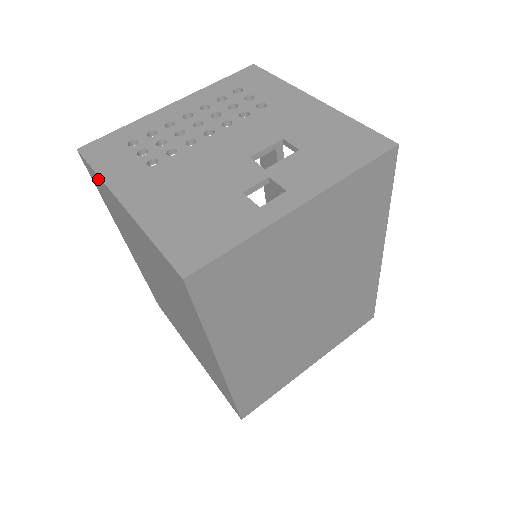
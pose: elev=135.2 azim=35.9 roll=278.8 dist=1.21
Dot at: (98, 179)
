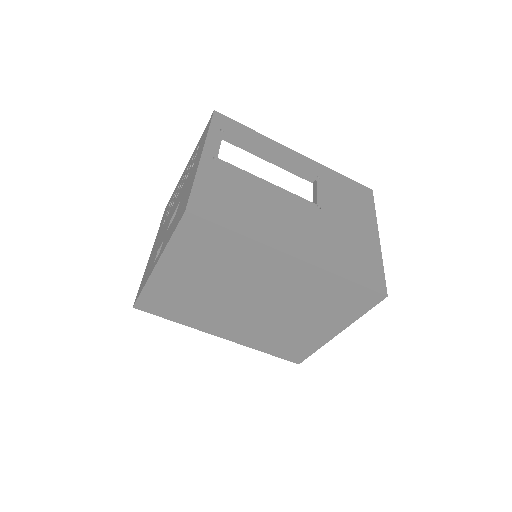
Dot at: occluded
